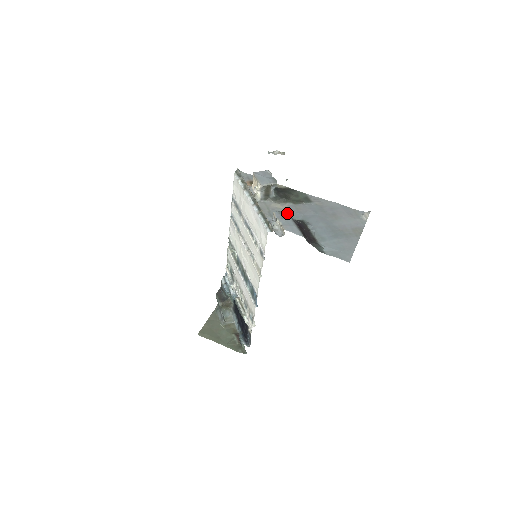
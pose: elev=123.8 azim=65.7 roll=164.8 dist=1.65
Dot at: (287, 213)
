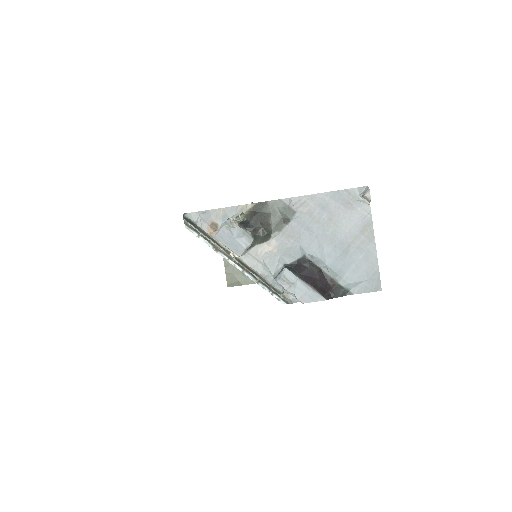
Dot at: (289, 273)
